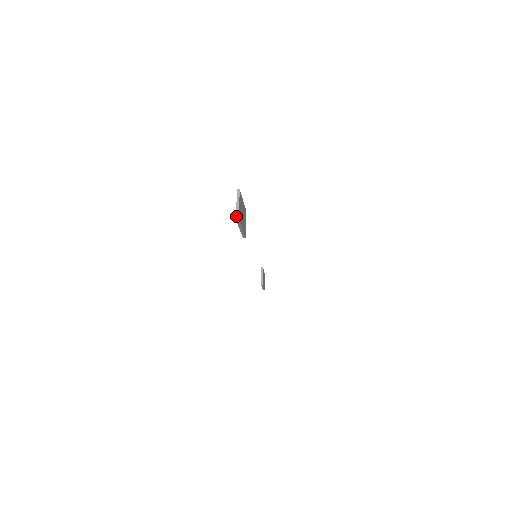
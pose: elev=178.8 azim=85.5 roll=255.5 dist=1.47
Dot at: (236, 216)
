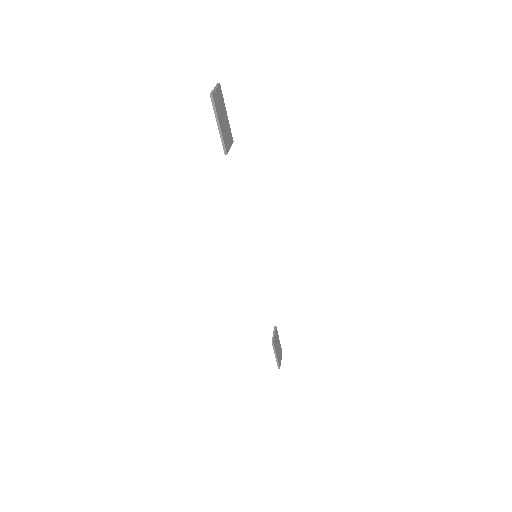
Dot at: (210, 93)
